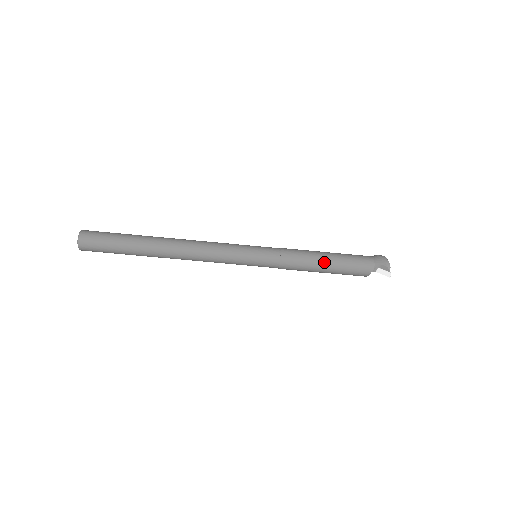
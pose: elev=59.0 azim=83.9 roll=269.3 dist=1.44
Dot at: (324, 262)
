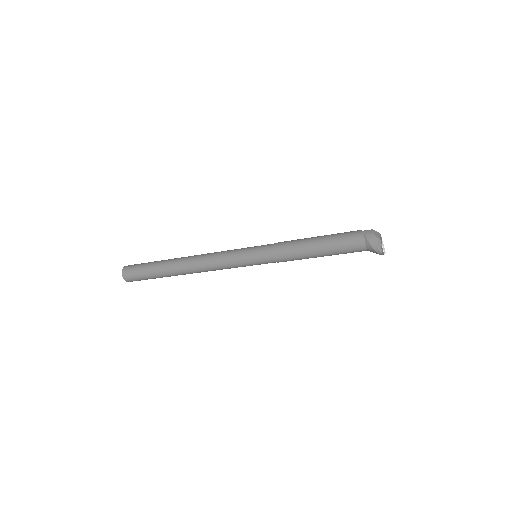
Dot at: occluded
